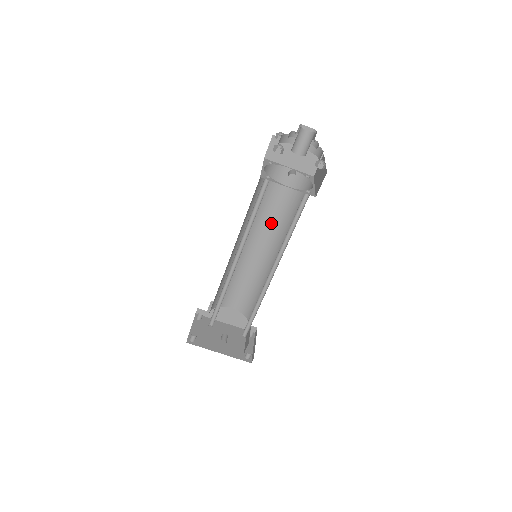
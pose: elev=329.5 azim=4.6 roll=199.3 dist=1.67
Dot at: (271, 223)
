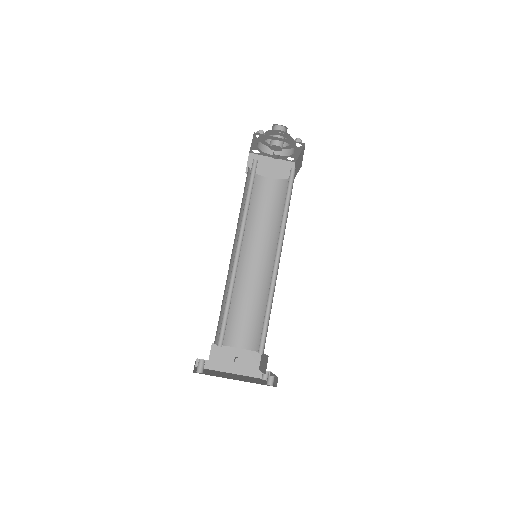
Dot at: (263, 233)
